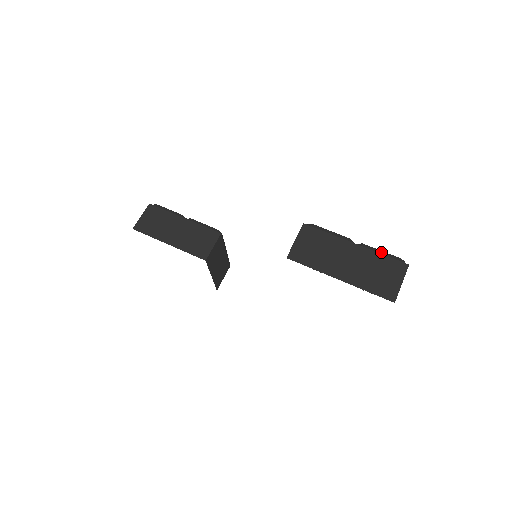
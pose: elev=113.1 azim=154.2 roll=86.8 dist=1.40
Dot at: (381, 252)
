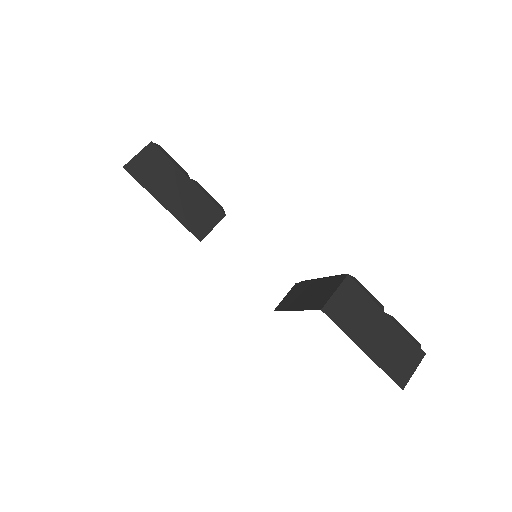
Dot at: (407, 332)
